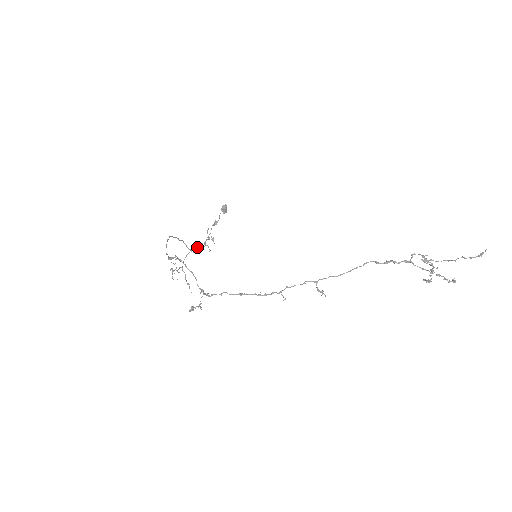
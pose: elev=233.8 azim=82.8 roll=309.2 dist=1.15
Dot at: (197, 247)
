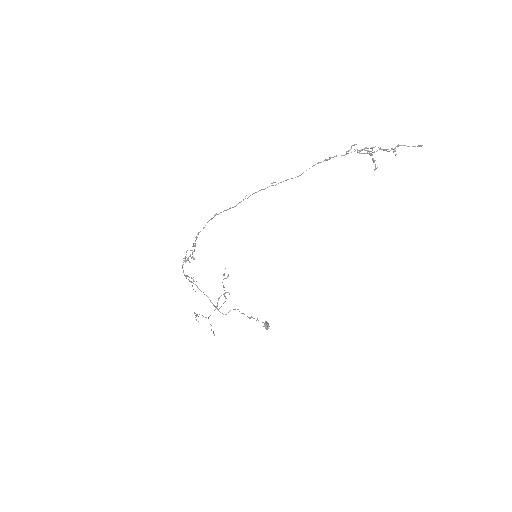
Dot at: (226, 314)
